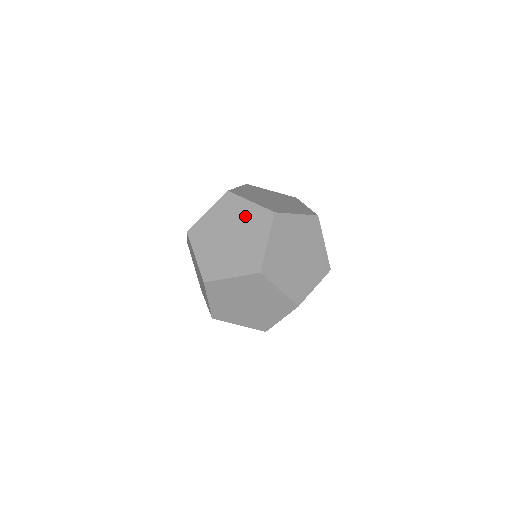
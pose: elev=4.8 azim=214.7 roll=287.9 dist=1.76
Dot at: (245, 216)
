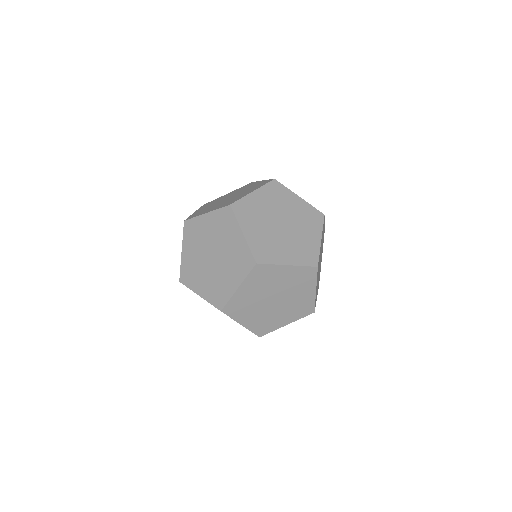
Dot at: (211, 229)
